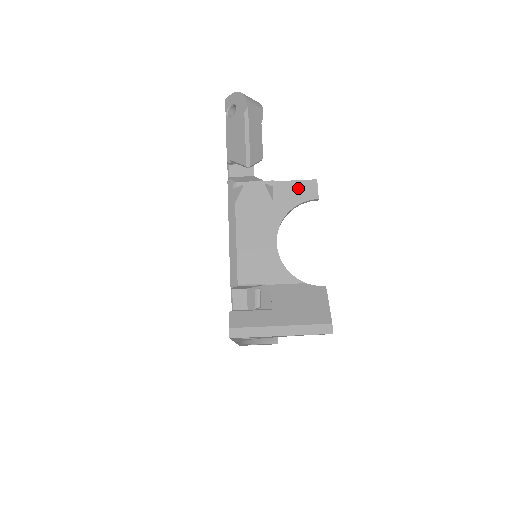
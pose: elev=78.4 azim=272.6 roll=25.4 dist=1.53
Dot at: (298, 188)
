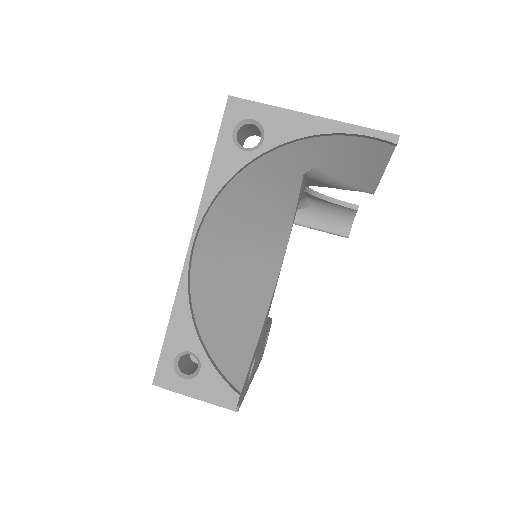
Dot at: occluded
